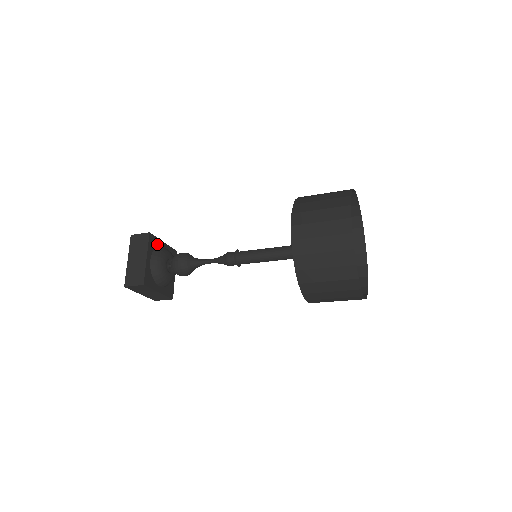
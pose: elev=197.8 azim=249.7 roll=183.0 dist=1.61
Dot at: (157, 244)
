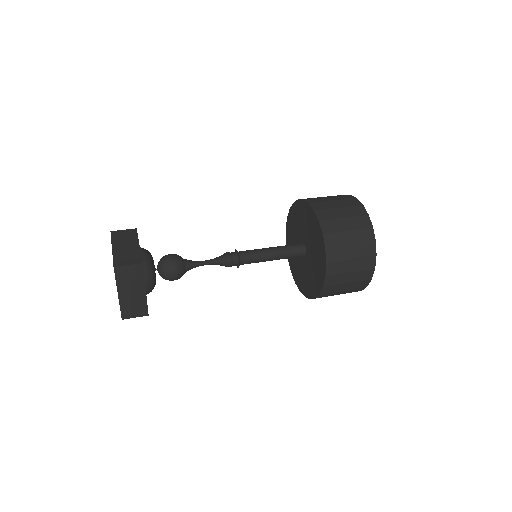
Dot at: occluded
